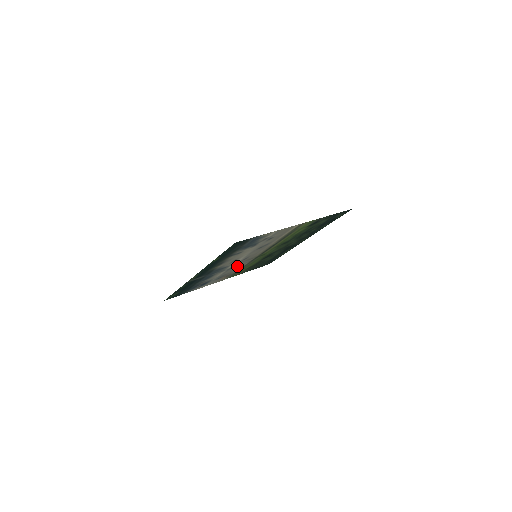
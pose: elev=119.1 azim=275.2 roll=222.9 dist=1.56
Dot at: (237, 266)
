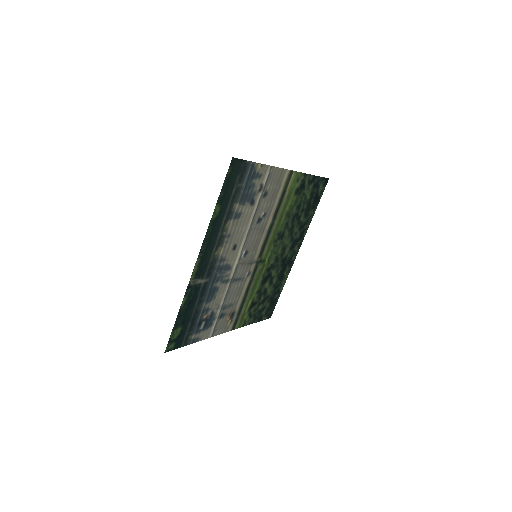
Dot at: (239, 281)
